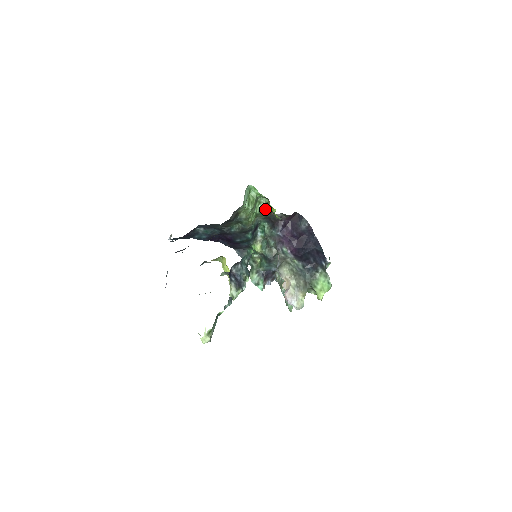
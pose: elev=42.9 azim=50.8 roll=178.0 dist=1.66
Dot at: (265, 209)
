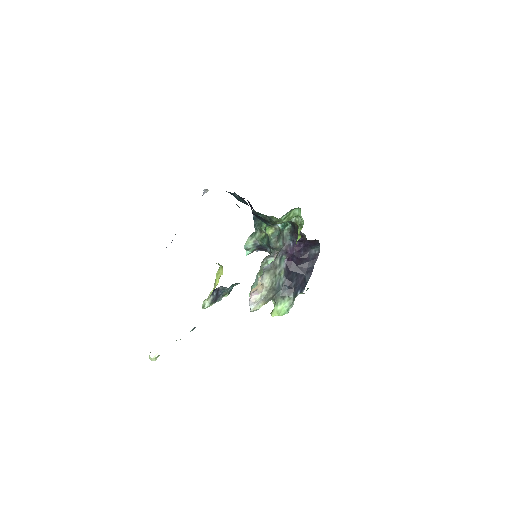
Dot at: (297, 223)
